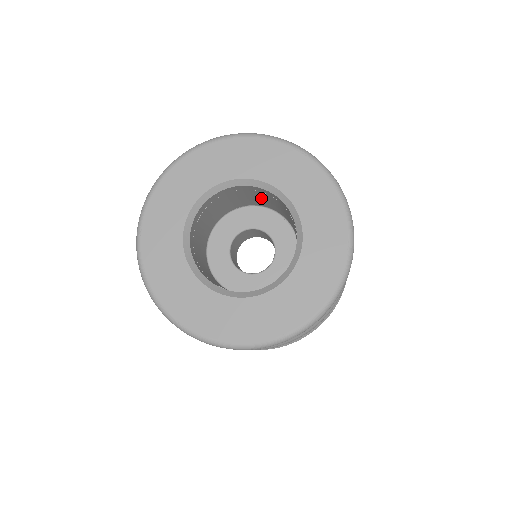
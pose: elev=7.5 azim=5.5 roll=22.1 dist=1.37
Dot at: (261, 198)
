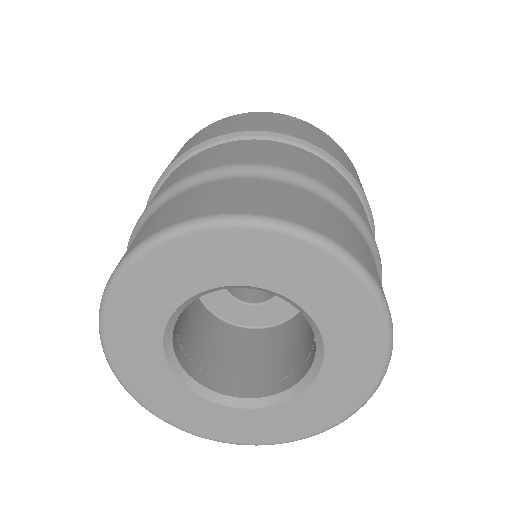
Dot at: occluded
